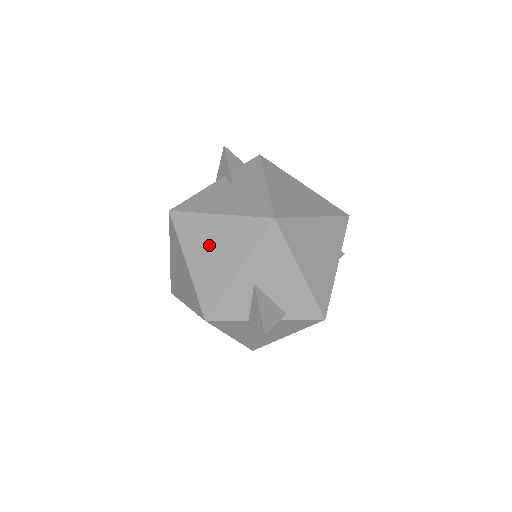
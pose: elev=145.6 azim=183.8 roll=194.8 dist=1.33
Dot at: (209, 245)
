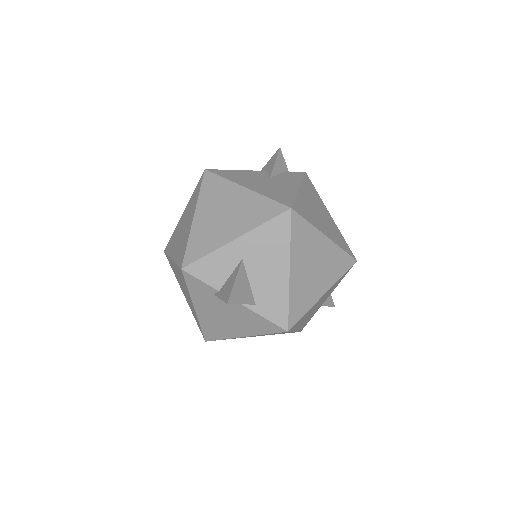
Dot at: (222, 208)
